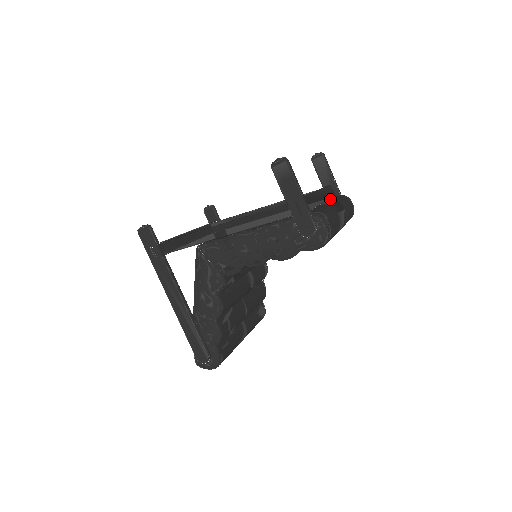
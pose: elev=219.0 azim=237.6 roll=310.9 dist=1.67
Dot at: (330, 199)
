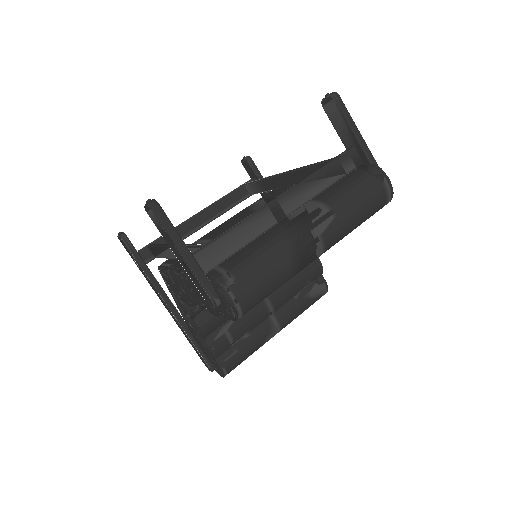
Dot at: (328, 189)
